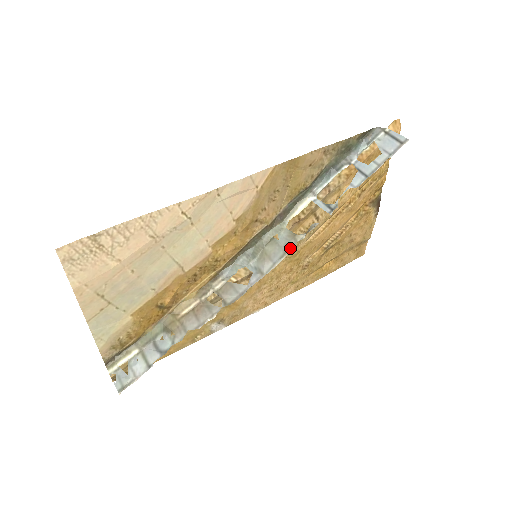
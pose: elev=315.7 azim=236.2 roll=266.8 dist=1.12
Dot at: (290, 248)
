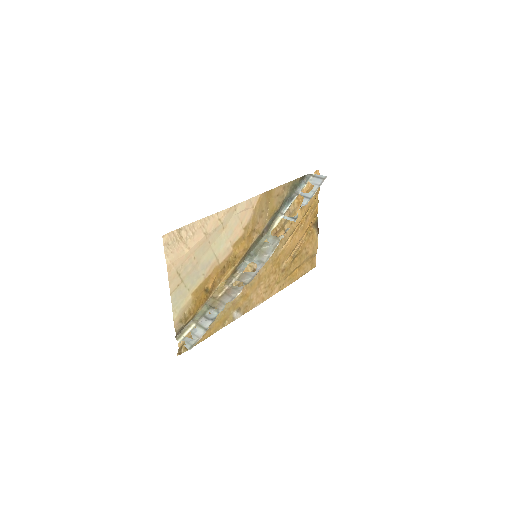
Dot at: (277, 244)
